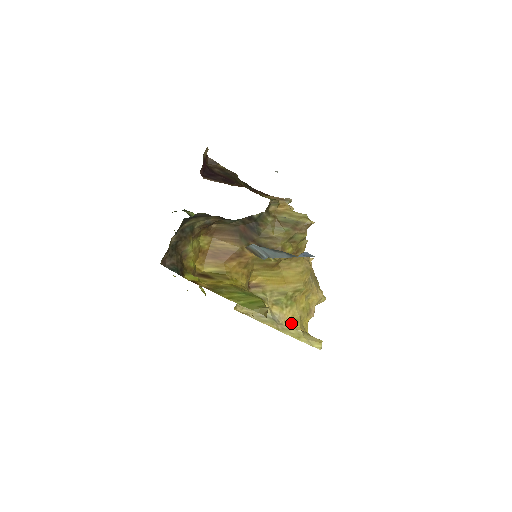
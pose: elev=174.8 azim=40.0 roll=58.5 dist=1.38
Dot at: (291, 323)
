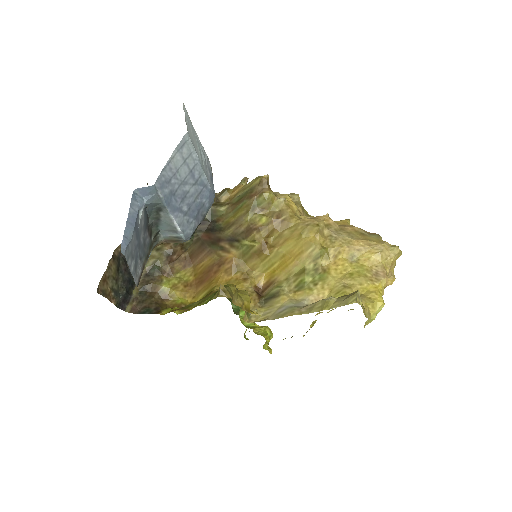
Dot at: occluded
